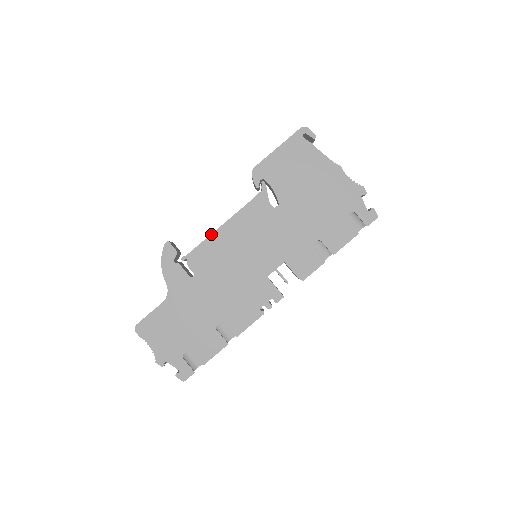
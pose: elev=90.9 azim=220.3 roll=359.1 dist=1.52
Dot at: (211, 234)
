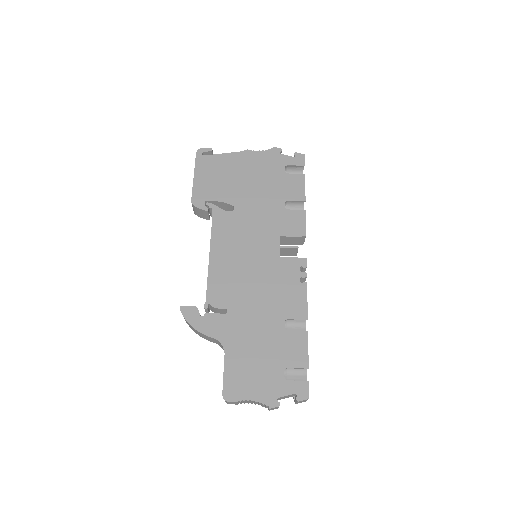
Dot at: (208, 269)
